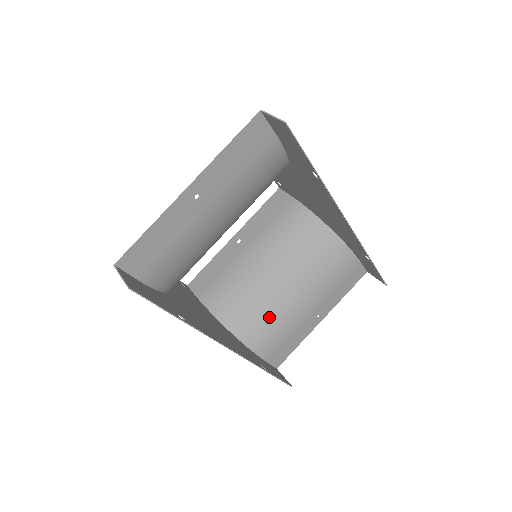
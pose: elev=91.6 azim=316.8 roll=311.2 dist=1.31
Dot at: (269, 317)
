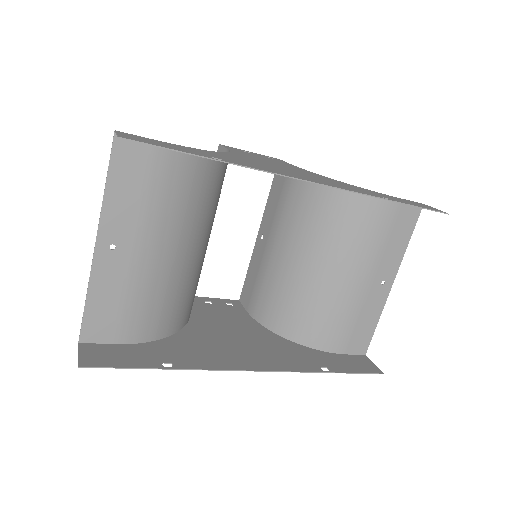
Dot at: (316, 308)
